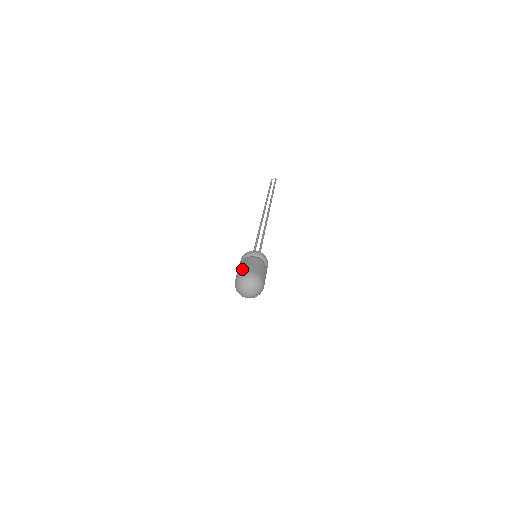
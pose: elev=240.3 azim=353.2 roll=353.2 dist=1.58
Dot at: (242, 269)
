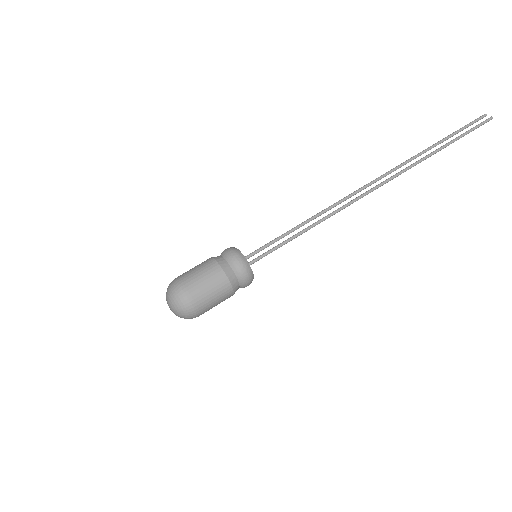
Dot at: (185, 273)
